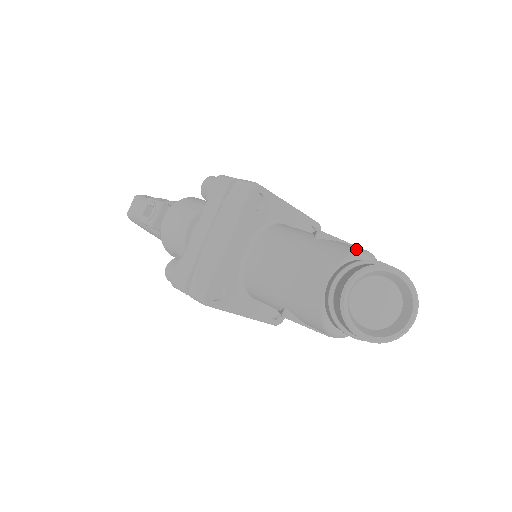
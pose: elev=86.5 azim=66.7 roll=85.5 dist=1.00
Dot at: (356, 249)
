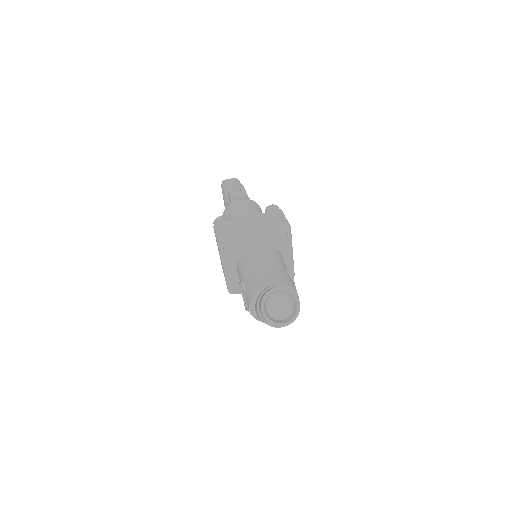
Dot at: (295, 289)
